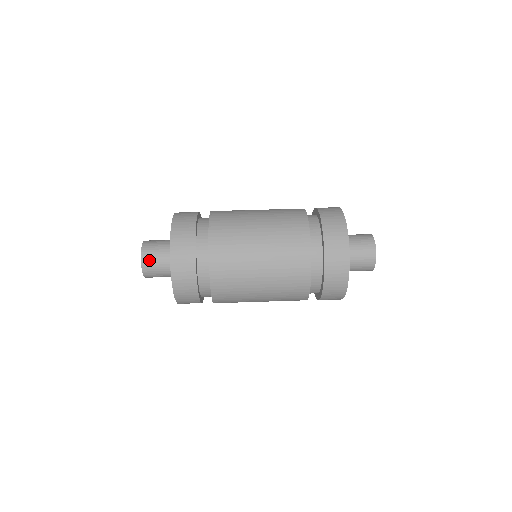
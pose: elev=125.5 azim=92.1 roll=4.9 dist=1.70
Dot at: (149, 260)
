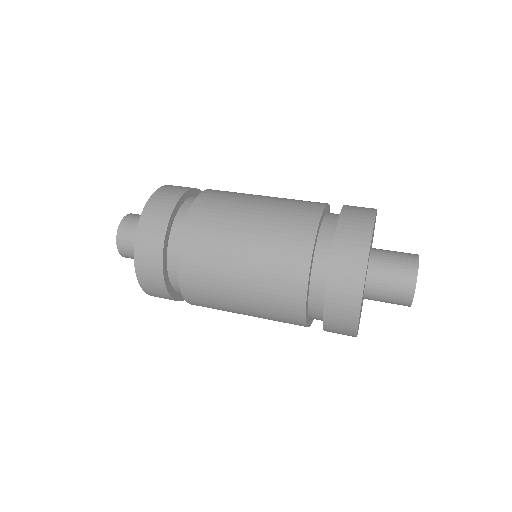
Dot at: (131, 221)
